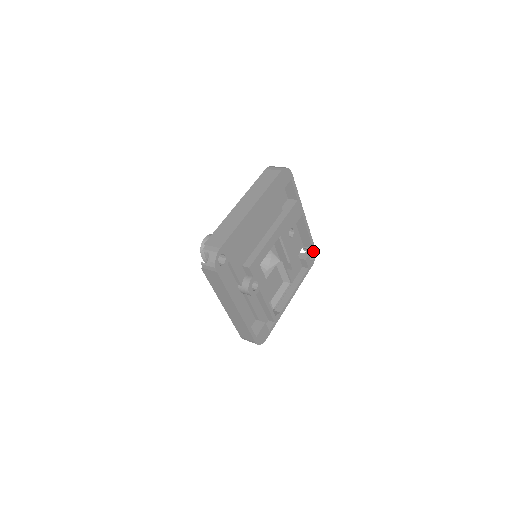
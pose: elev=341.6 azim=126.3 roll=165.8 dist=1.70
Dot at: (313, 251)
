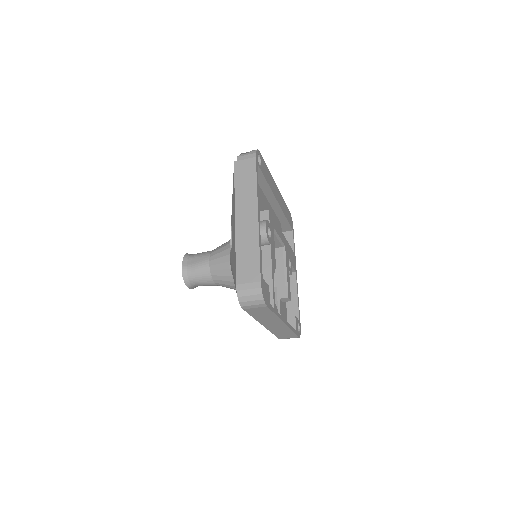
Dot at: (299, 325)
